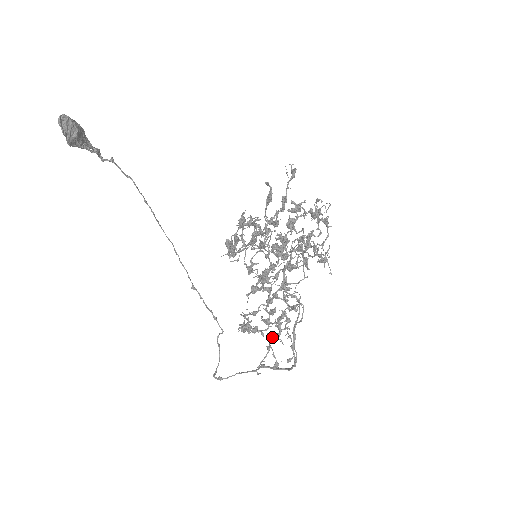
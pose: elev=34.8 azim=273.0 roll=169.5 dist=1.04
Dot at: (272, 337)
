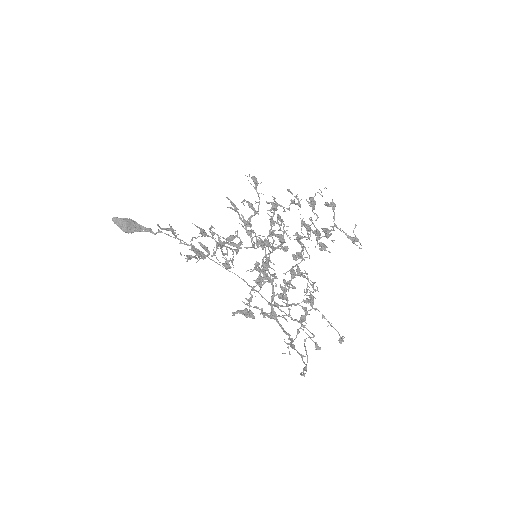
Dot at: (300, 320)
